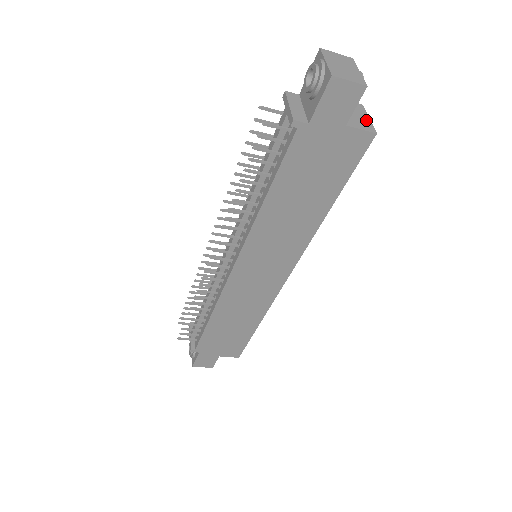
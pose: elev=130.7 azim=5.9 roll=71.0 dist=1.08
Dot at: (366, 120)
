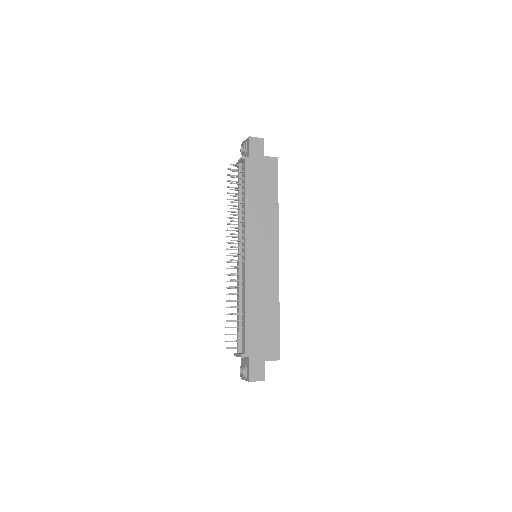
Dot at: occluded
